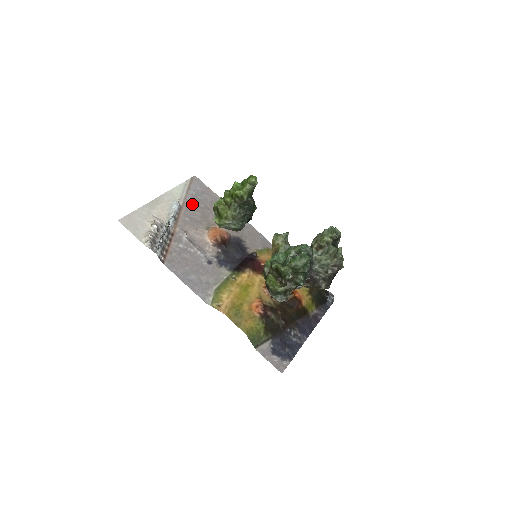
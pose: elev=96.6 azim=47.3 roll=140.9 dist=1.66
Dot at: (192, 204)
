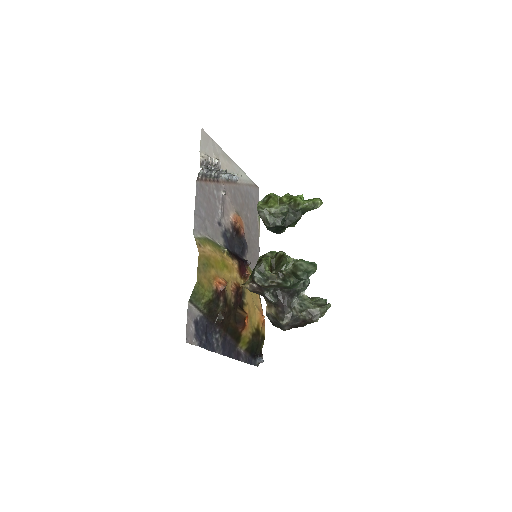
Dot at: (243, 192)
